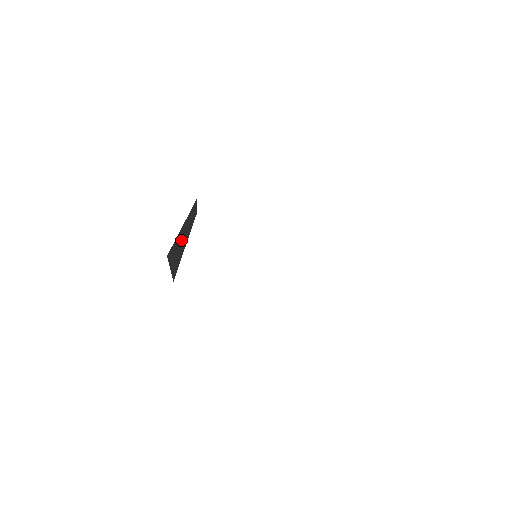
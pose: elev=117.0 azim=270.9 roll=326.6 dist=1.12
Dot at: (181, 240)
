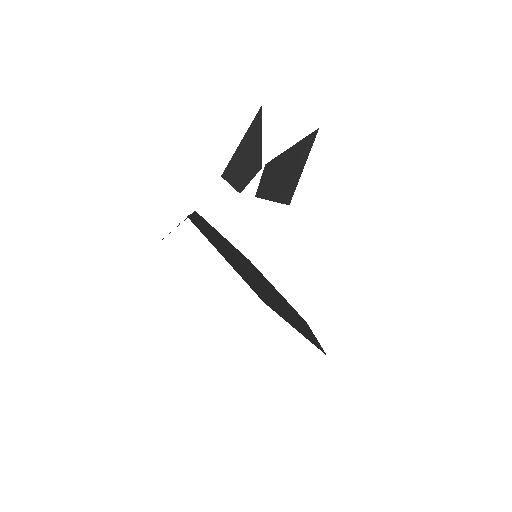
Dot at: (246, 155)
